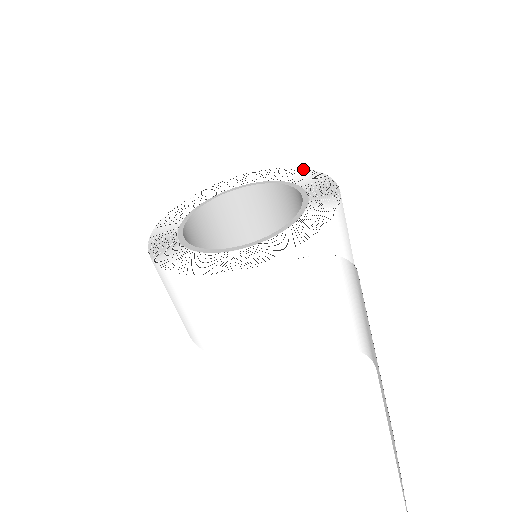
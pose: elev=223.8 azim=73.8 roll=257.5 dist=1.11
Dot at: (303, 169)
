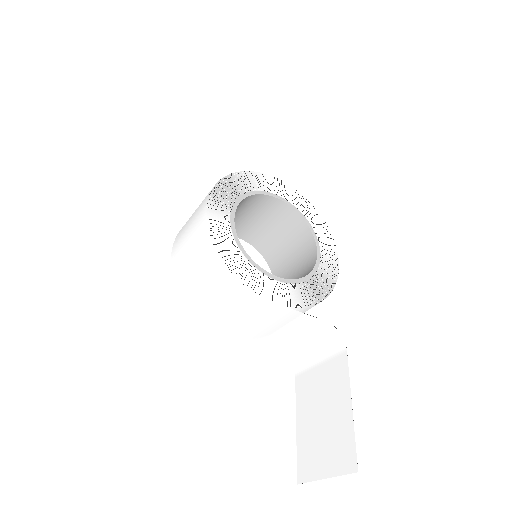
Dot at: (316, 210)
